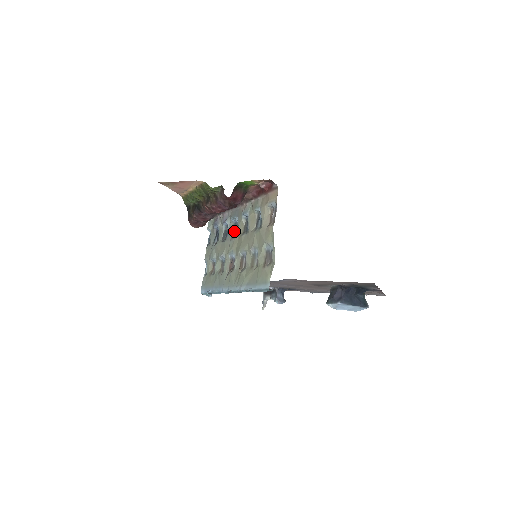
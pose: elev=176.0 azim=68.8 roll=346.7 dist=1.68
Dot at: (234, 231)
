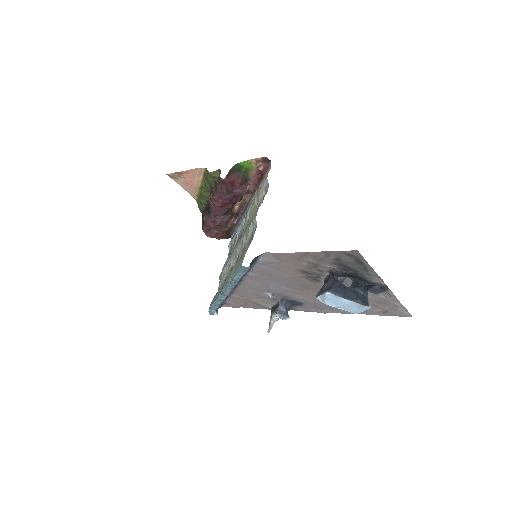
Dot at: occluded
